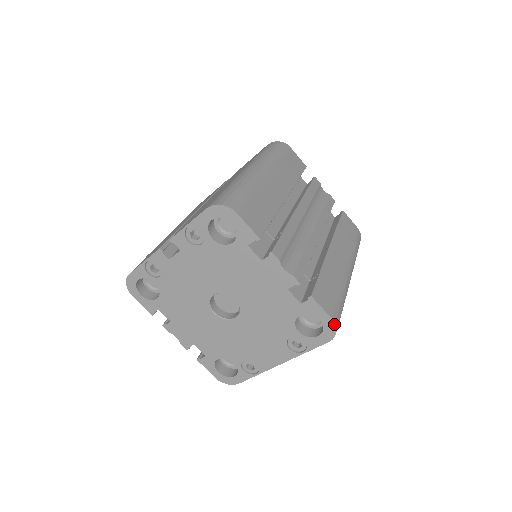
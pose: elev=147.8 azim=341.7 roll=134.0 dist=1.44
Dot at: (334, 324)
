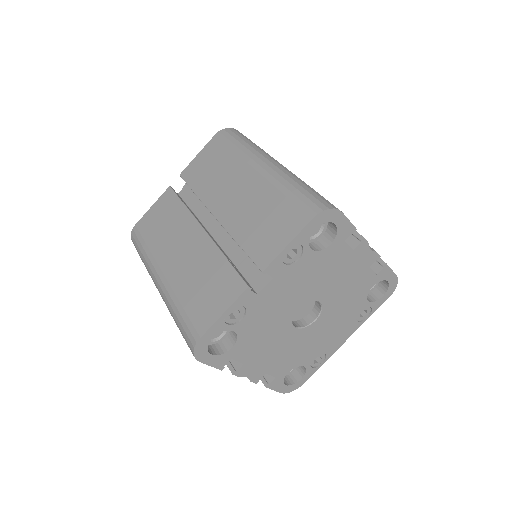
Dot at: (397, 279)
